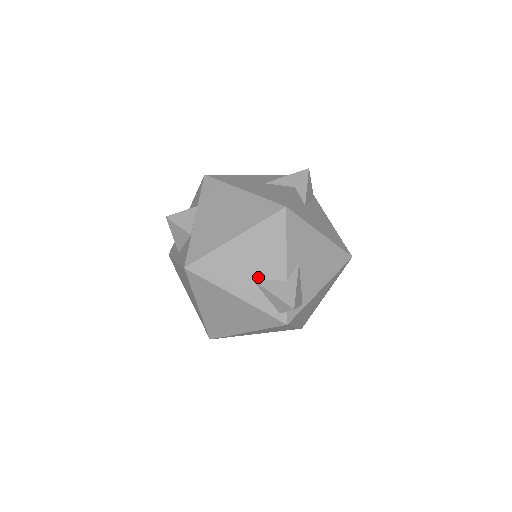
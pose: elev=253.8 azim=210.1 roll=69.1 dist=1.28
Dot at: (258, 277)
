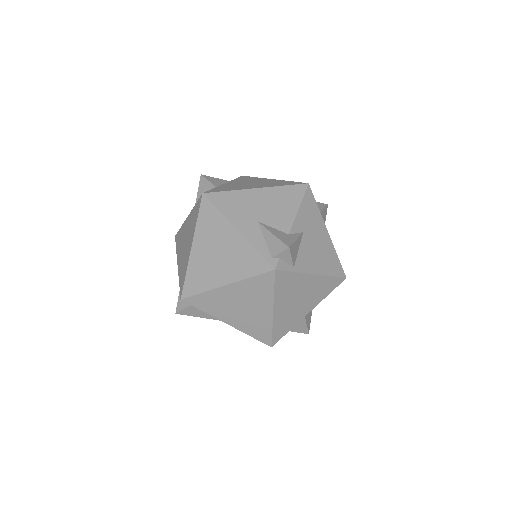
Dot at: (264, 222)
